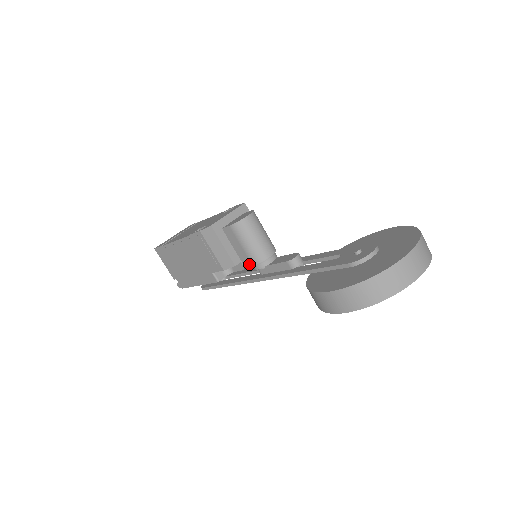
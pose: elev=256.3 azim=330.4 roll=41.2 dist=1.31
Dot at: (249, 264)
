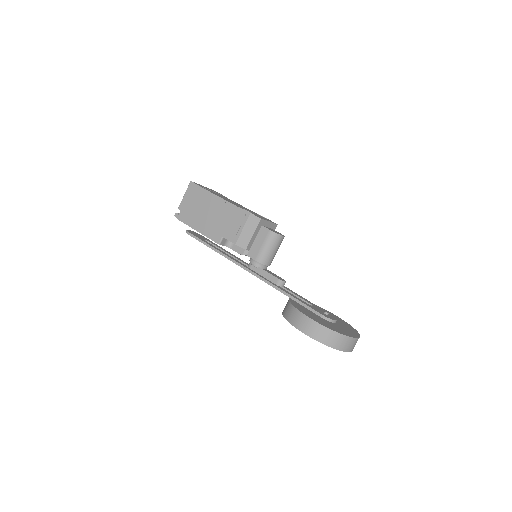
Dot at: (253, 257)
